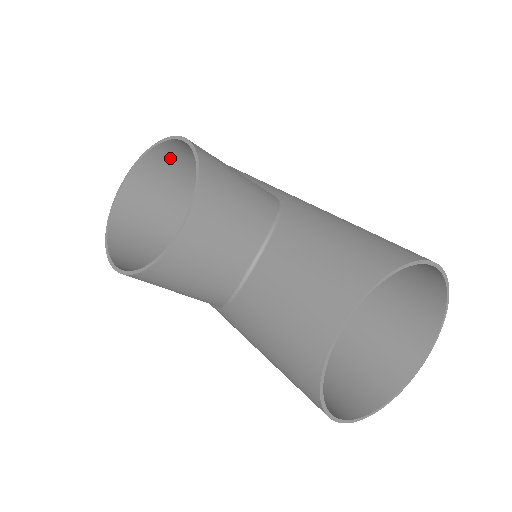
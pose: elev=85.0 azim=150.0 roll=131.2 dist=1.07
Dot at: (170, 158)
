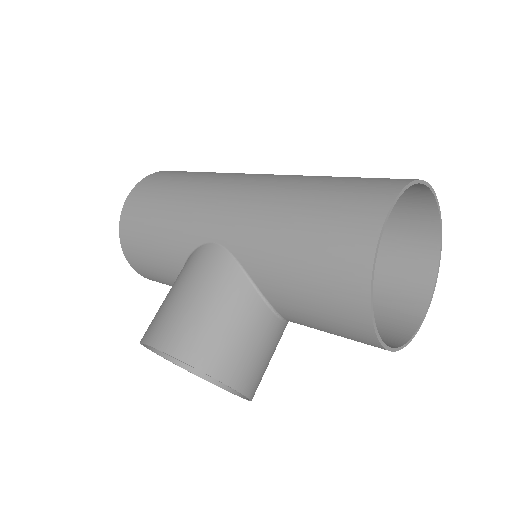
Dot at: occluded
